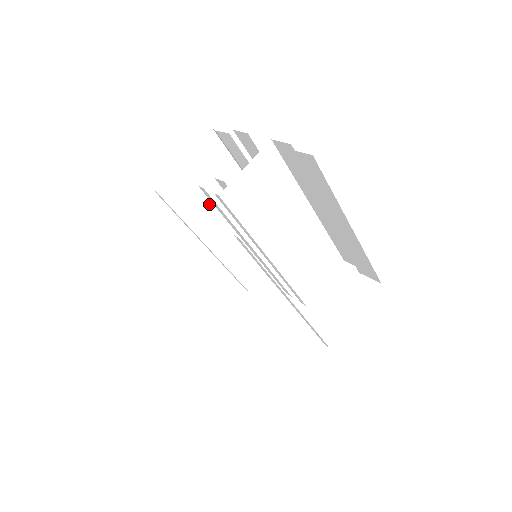
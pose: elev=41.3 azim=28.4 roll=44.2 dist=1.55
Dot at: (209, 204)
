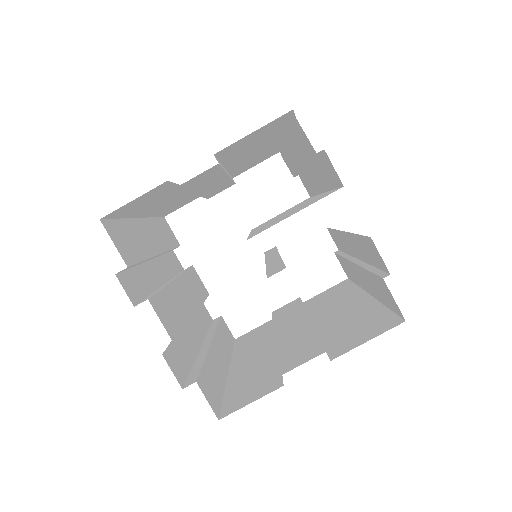
Dot at: (224, 163)
